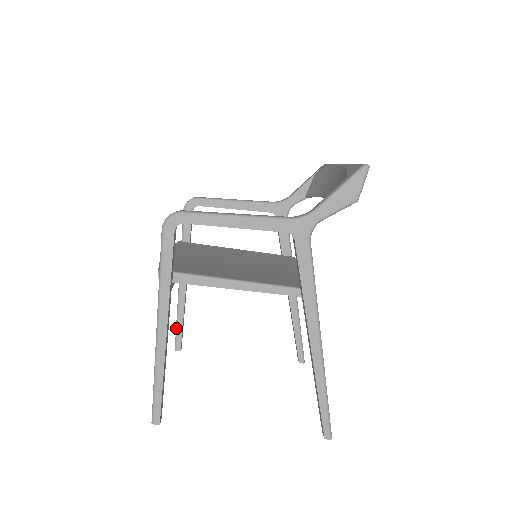
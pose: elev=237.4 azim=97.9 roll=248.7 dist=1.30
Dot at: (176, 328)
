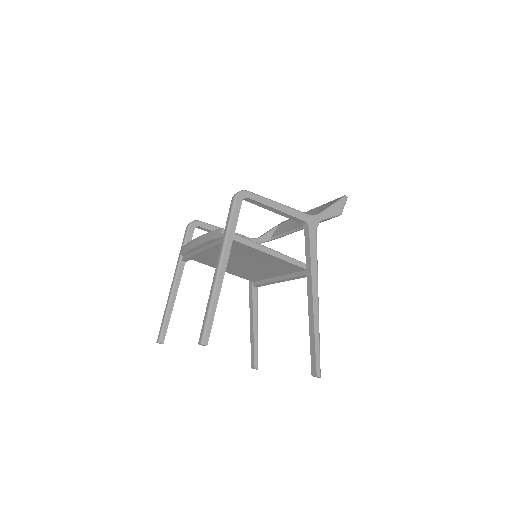
Dot at: (163, 322)
